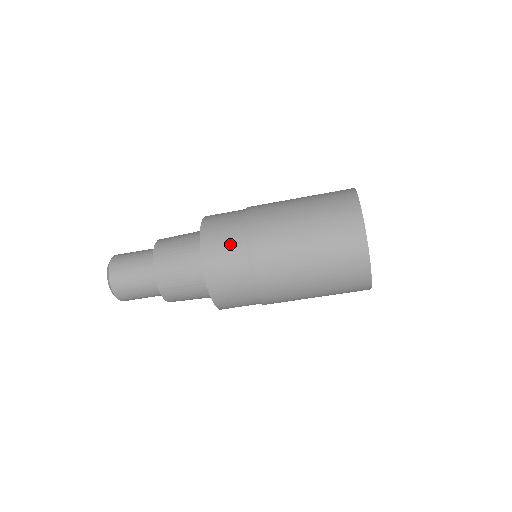
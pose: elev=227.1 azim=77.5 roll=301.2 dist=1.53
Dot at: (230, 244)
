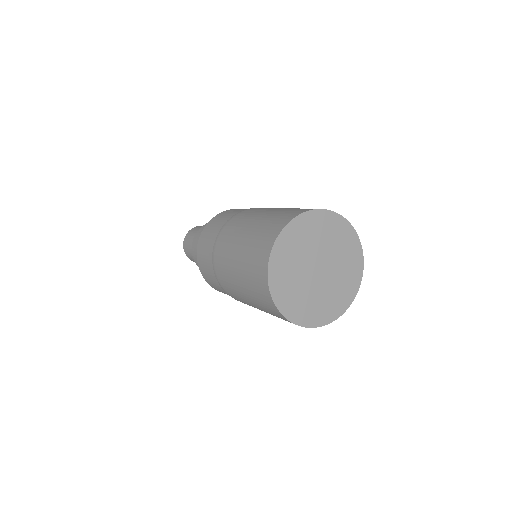
Dot at: (210, 275)
